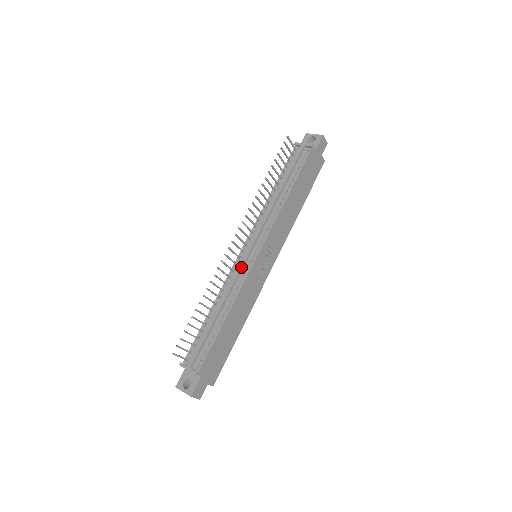
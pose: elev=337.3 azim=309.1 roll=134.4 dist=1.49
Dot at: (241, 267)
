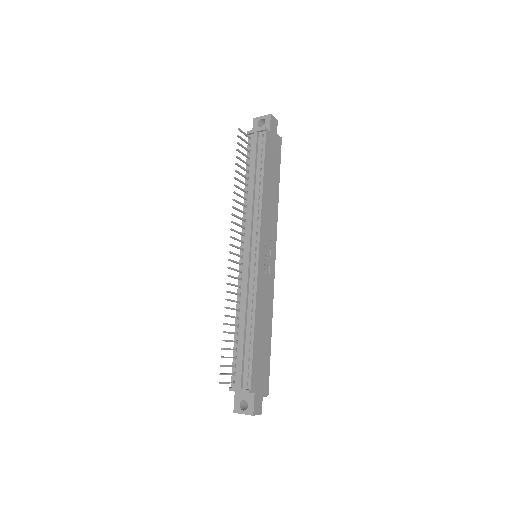
Dot at: (247, 273)
